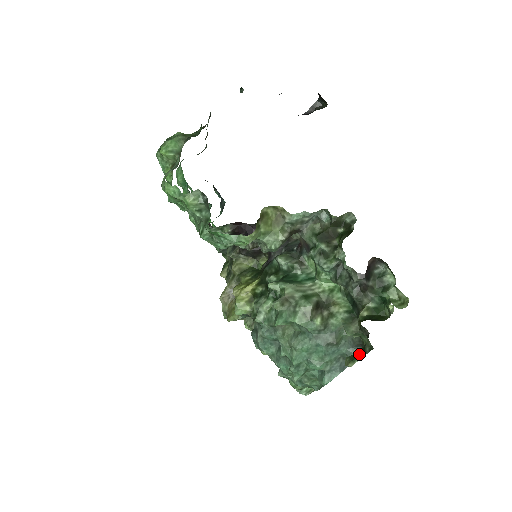
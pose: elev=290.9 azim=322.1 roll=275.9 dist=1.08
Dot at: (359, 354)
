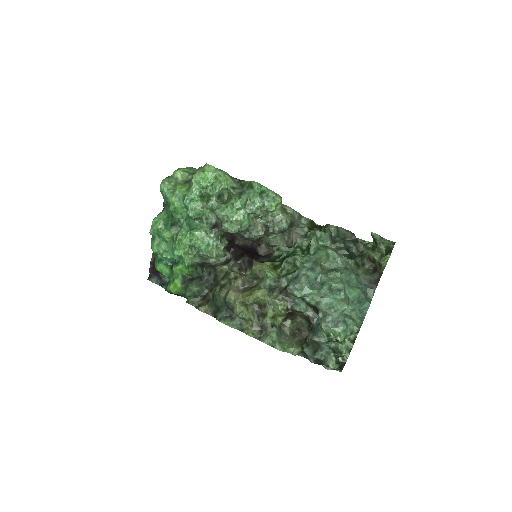
Dot at: (388, 252)
